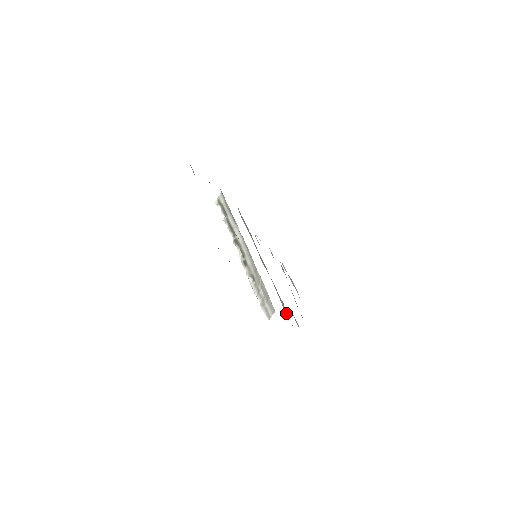
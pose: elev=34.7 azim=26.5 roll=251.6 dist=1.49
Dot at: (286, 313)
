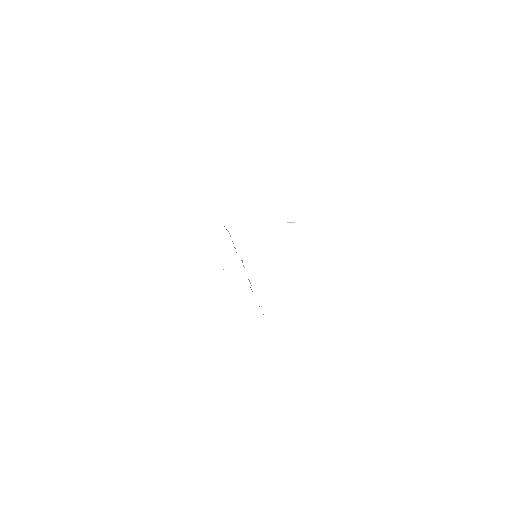
Dot at: occluded
